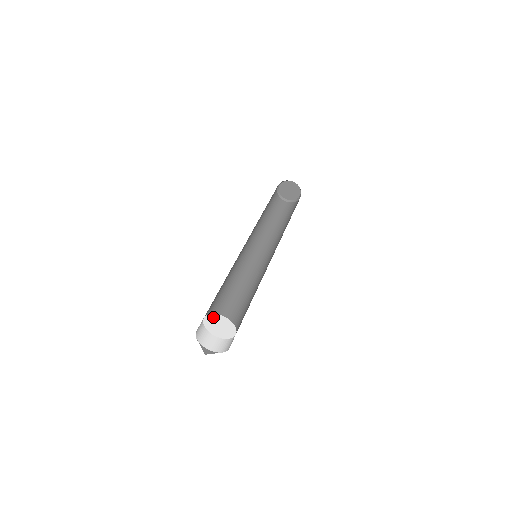
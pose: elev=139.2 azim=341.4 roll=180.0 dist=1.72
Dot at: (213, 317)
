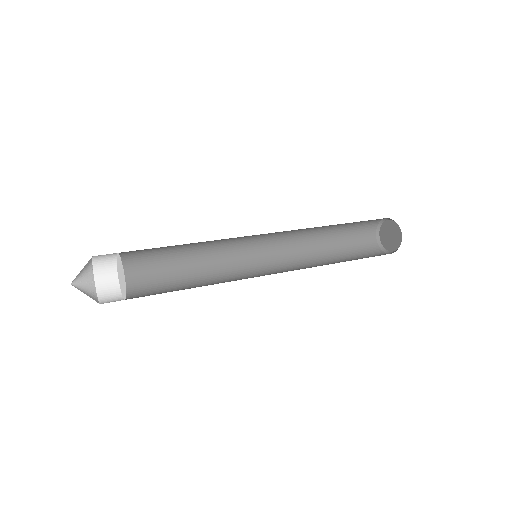
Dot at: (118, 265)
